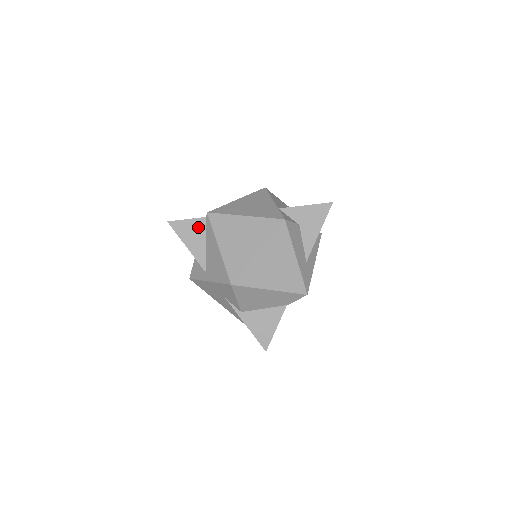
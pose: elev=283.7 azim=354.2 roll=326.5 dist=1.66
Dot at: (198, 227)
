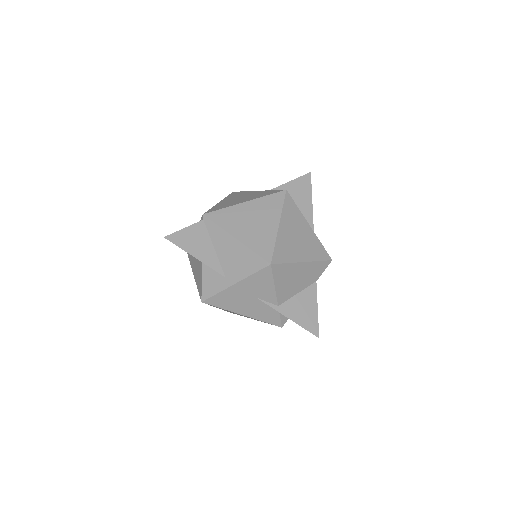
Dot at: (199, 233)
